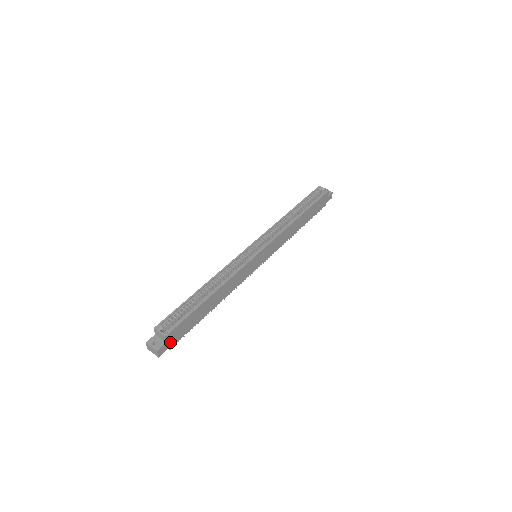
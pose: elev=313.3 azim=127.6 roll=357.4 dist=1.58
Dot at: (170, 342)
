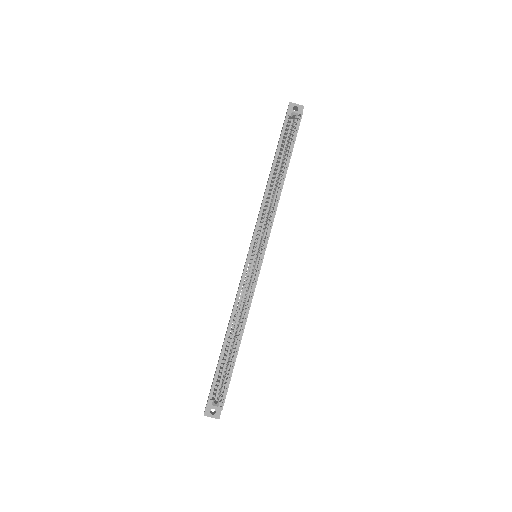
Dot at: occluded
